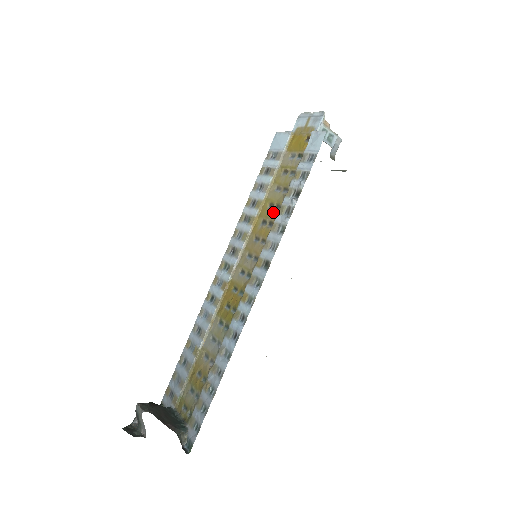
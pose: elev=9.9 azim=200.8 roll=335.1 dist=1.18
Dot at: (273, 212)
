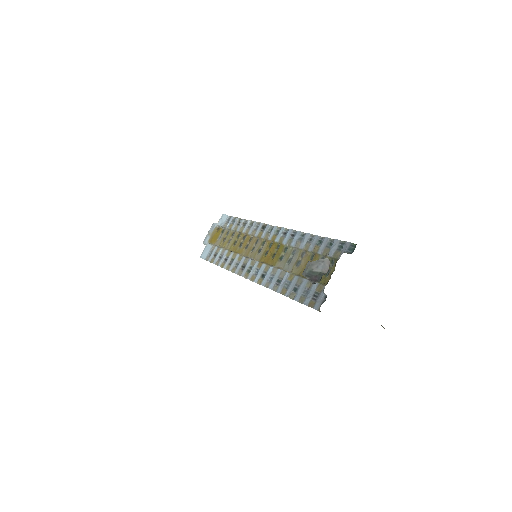
Dot at: (239, 239)
